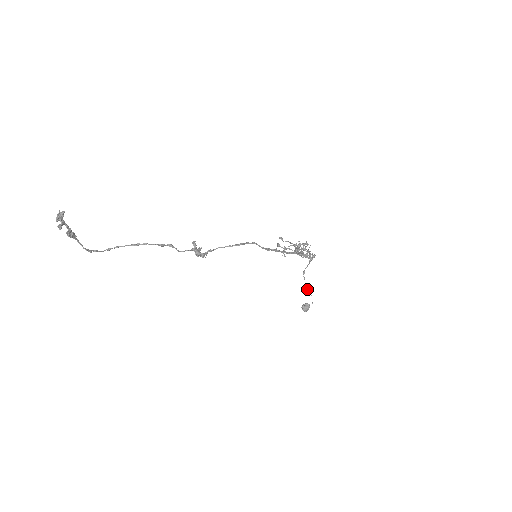
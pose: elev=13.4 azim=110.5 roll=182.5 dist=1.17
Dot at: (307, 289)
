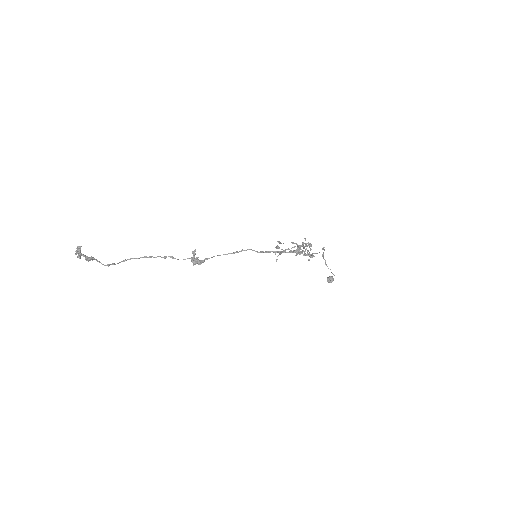
Dot at: (328, 268)
